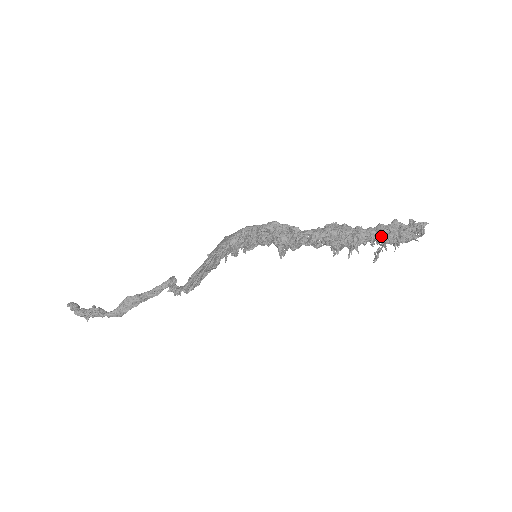
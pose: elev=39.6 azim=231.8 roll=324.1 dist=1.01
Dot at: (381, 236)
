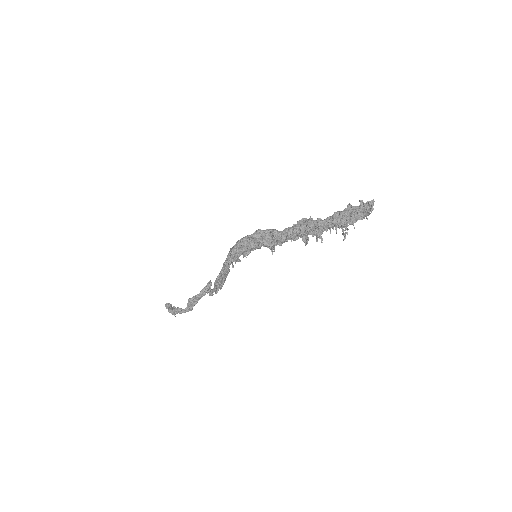
Dot at: (336, 223)
